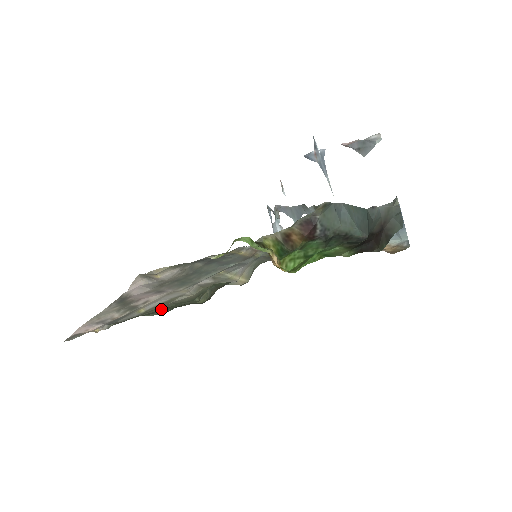
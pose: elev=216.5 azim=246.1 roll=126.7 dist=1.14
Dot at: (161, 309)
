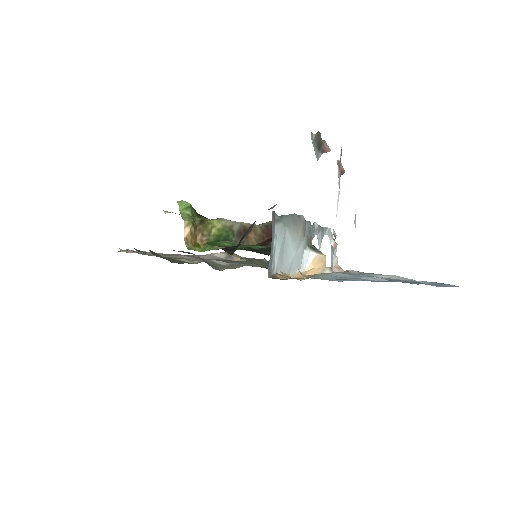
Dot at: occluded
